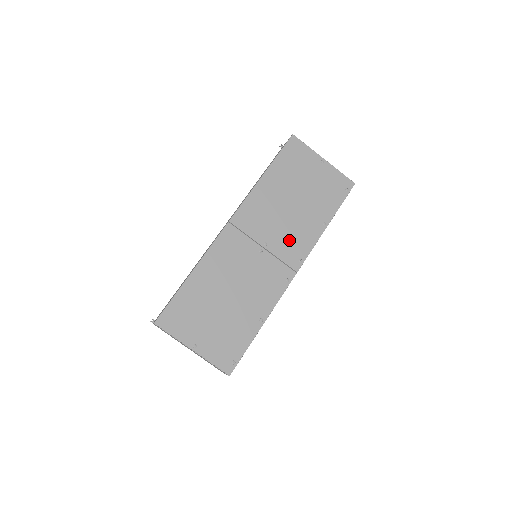
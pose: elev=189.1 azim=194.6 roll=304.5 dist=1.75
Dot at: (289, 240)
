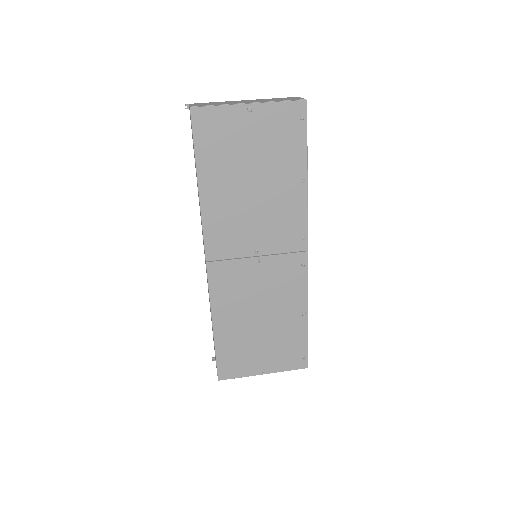
Dot at: (277, 229)
